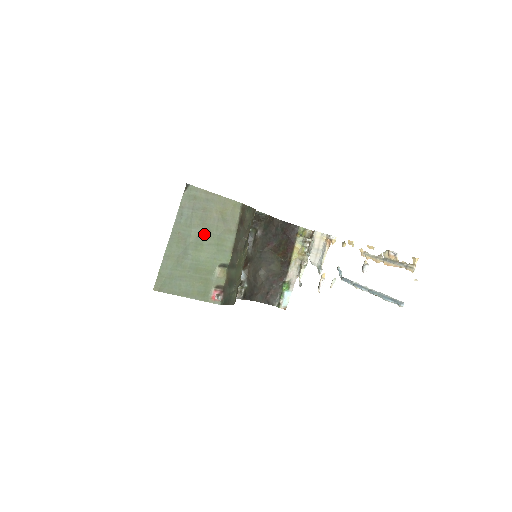
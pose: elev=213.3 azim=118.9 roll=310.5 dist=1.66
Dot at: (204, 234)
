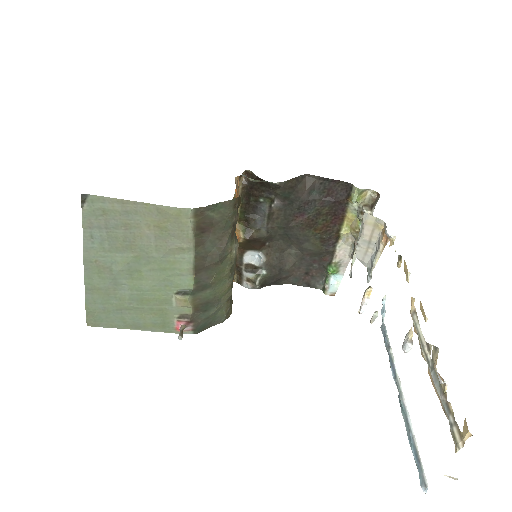
Dot at: (138, 258)
